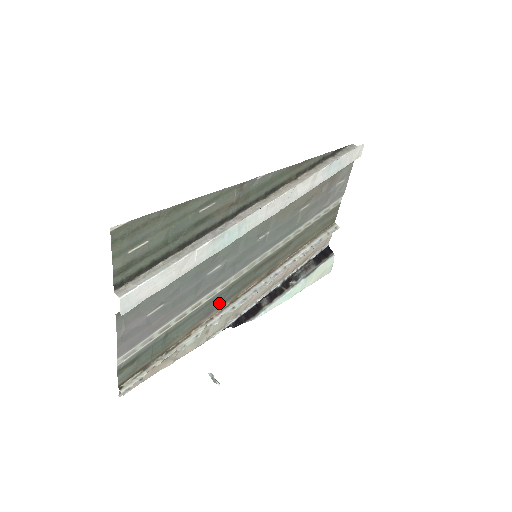
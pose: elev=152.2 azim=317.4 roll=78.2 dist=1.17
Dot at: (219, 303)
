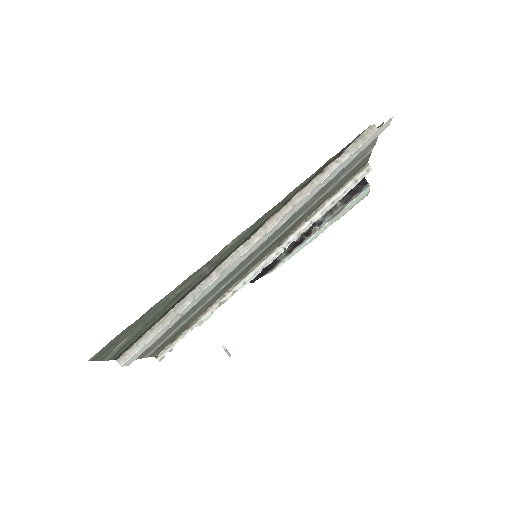
Dot at: (228, 287)
